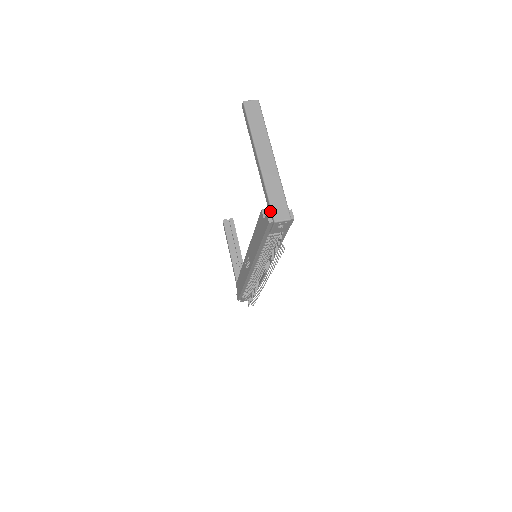
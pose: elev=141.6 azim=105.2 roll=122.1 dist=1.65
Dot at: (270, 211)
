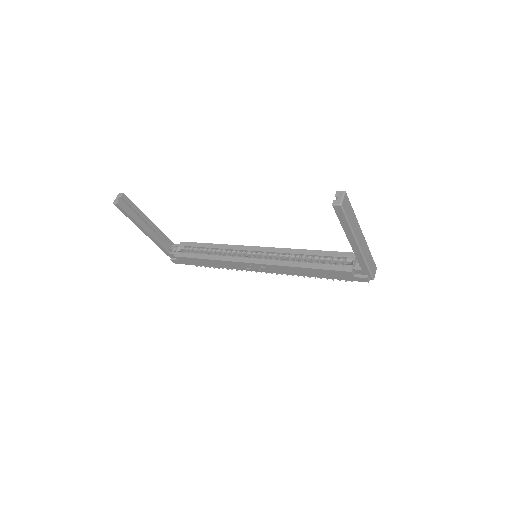
Dot at: (369, 275)
